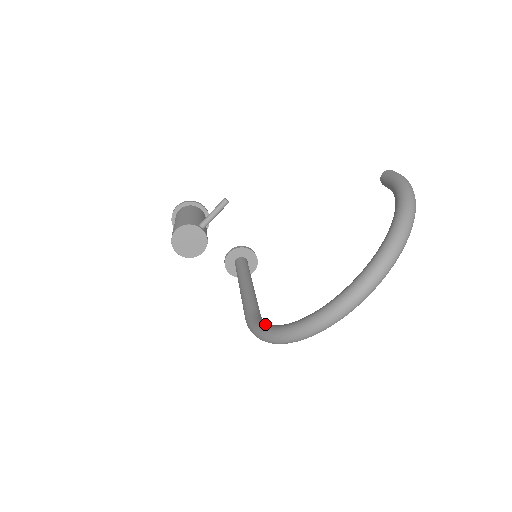
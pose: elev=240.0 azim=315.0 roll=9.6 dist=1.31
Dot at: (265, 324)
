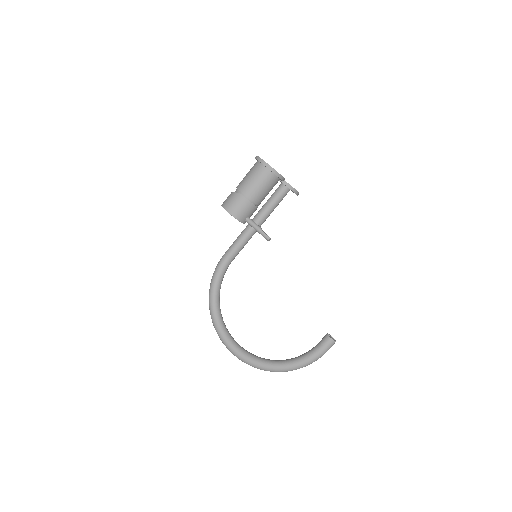
Dot at: (217, 285)
